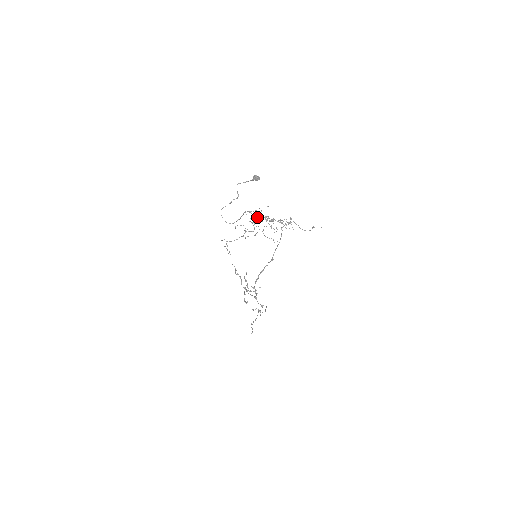
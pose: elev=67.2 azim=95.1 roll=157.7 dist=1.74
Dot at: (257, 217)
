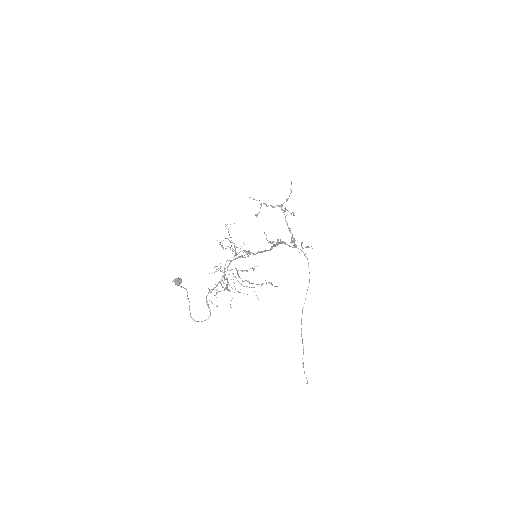
Dot at: occluded
